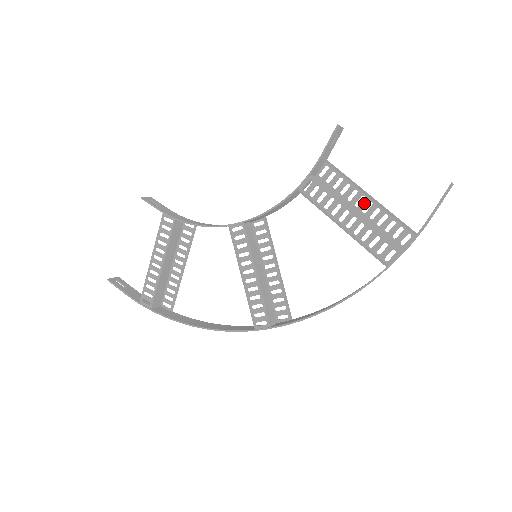
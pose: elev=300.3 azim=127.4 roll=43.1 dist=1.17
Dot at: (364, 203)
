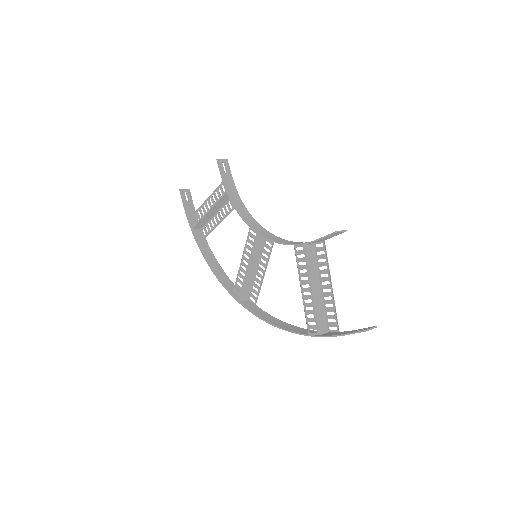
Dot at: (327, 286)
